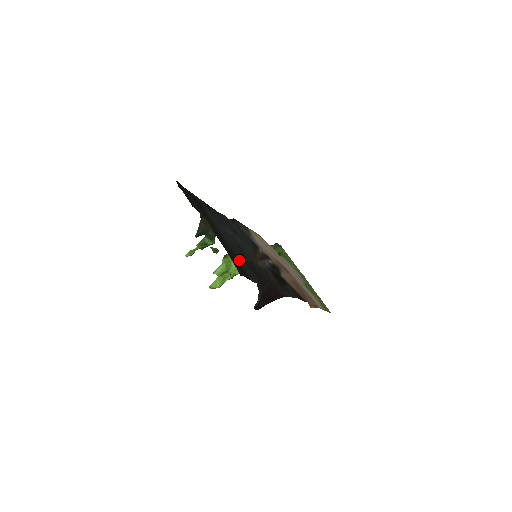
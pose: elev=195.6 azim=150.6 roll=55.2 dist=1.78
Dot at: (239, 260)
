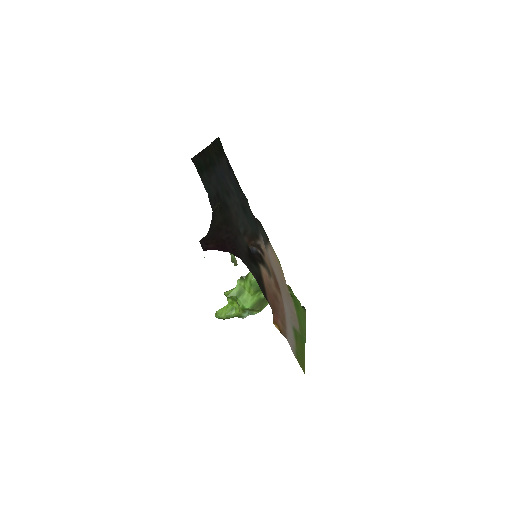
Dot at: (210, 175)
